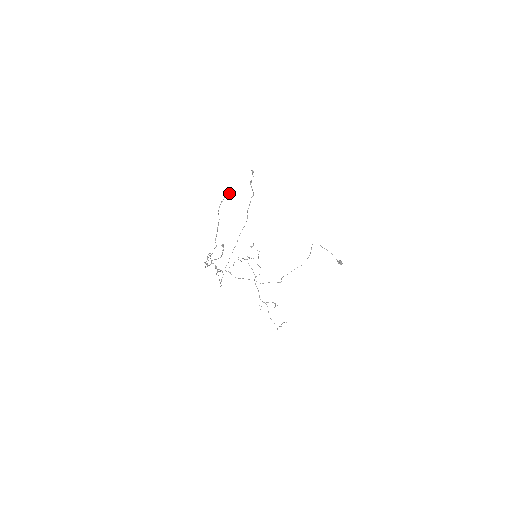
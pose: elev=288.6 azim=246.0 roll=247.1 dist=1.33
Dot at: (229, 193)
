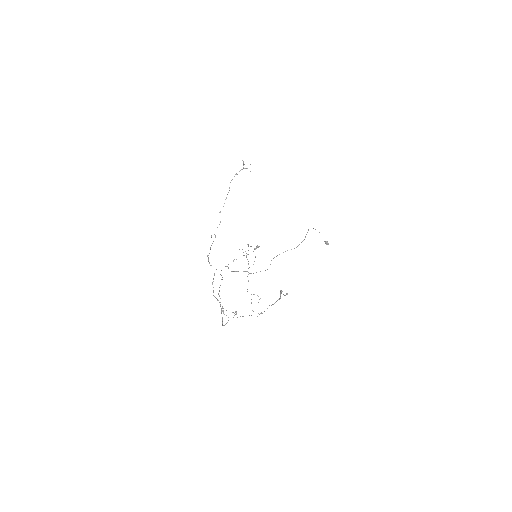
Dot at: (247, 168)
